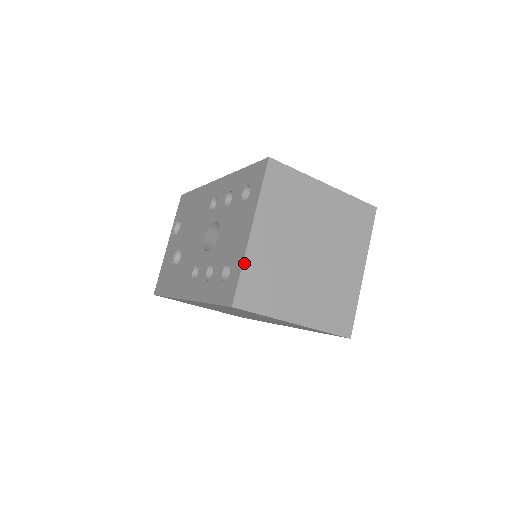
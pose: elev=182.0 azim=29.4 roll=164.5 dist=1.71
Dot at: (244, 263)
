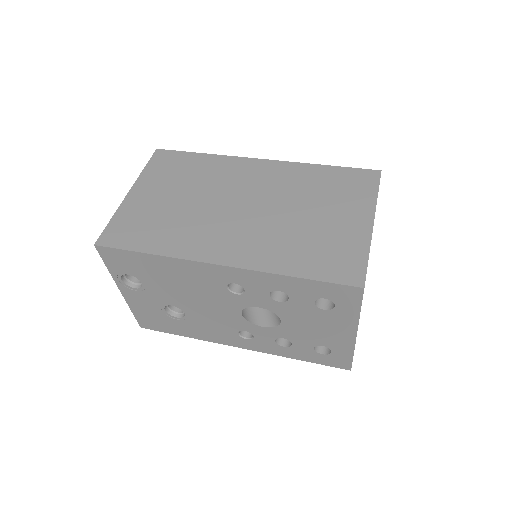
Dot at: occluded
